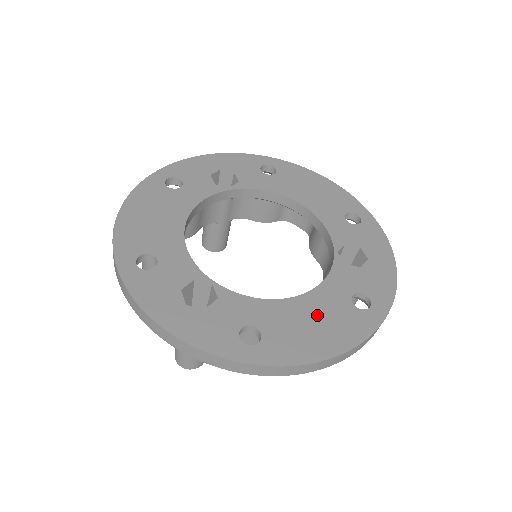
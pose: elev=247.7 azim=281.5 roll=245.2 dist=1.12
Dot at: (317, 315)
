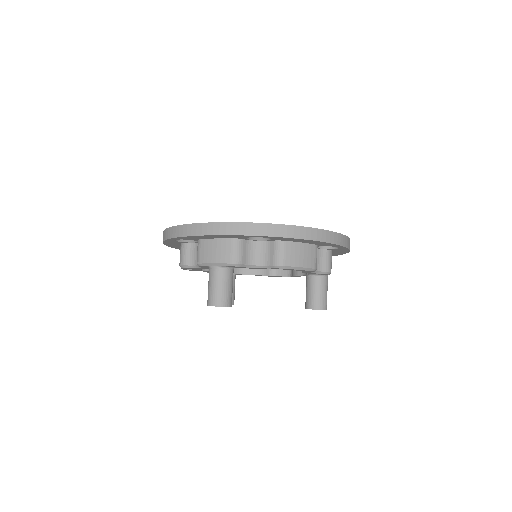
Dot at: occluded
